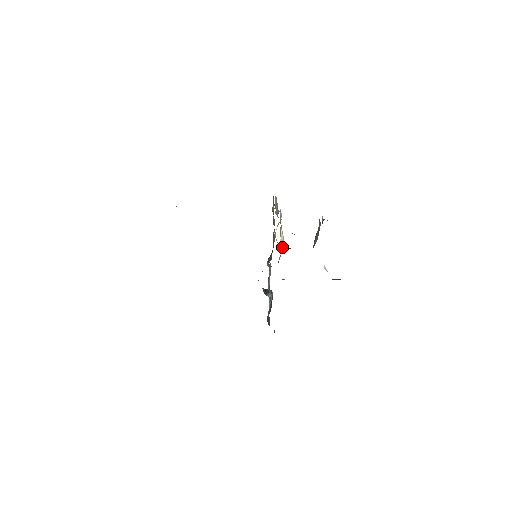
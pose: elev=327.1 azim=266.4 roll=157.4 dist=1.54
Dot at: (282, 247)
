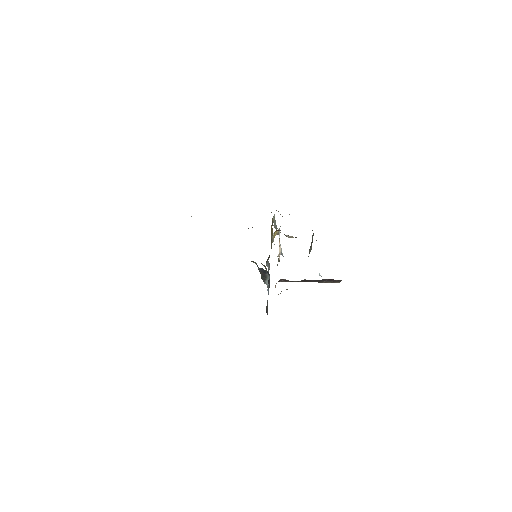
Dot at: occluded
